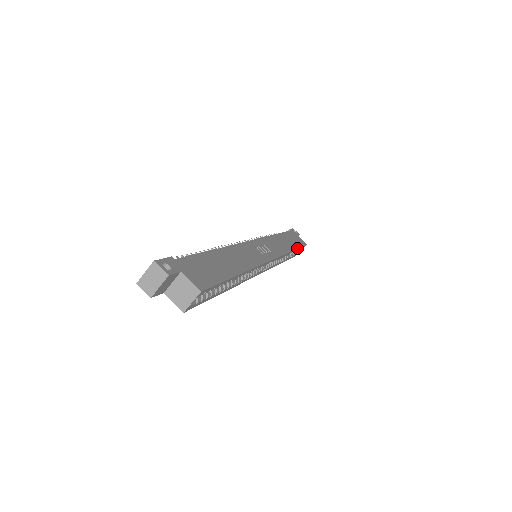
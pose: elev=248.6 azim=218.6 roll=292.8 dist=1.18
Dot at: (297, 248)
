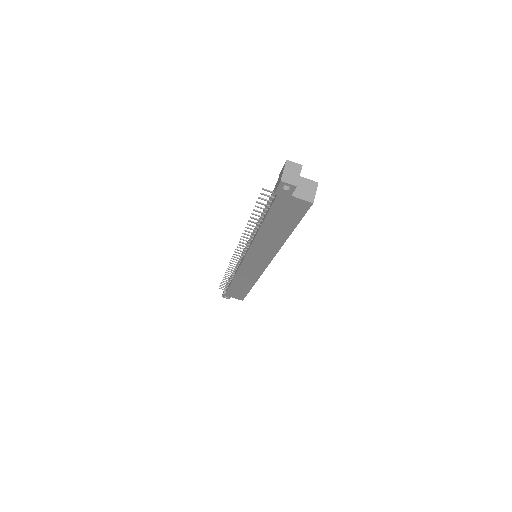
Dot at: occluded
